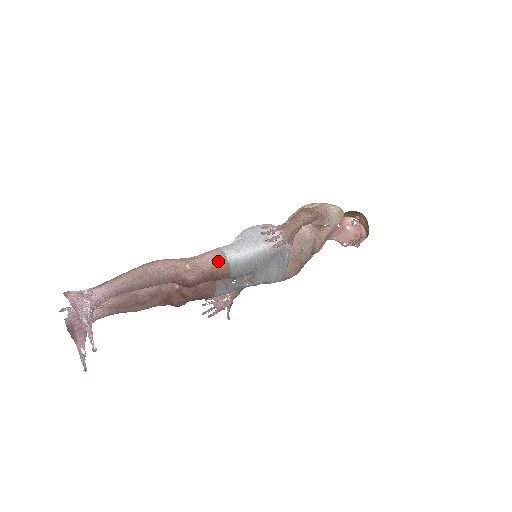
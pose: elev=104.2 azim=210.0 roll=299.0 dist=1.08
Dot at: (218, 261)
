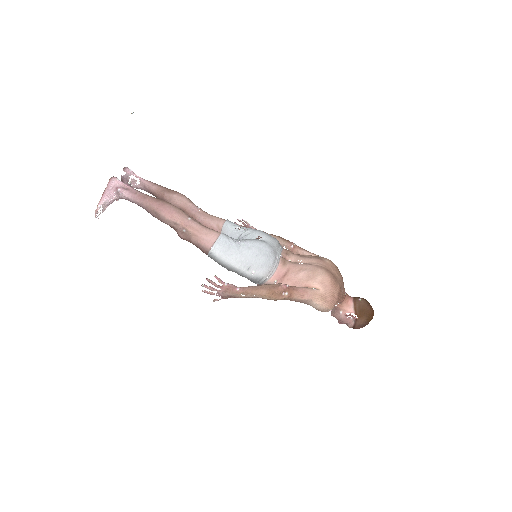
Dot at: (204, 246)
